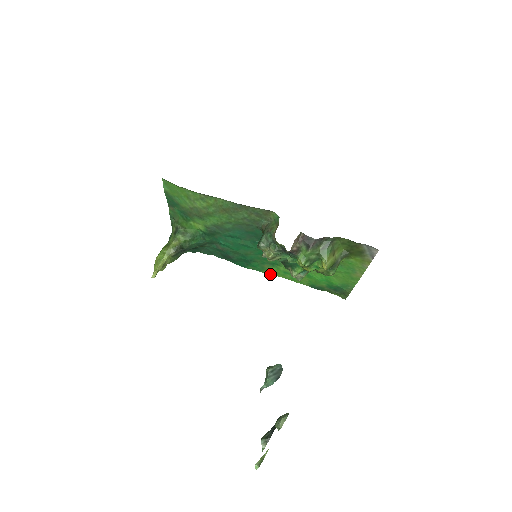
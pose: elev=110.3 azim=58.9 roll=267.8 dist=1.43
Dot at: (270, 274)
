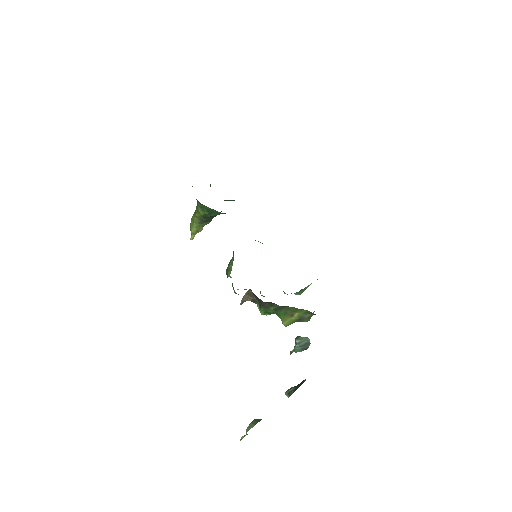
Dot at: occluded
